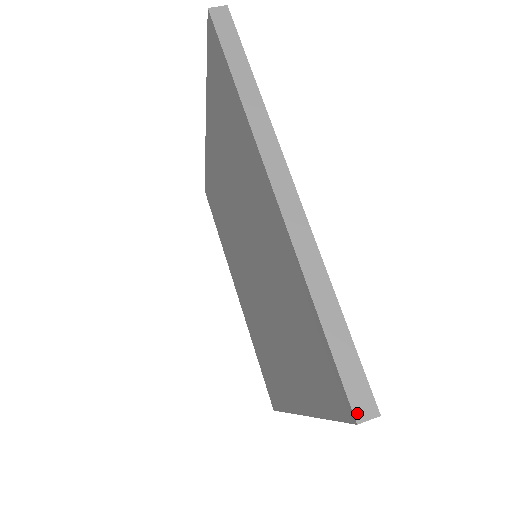
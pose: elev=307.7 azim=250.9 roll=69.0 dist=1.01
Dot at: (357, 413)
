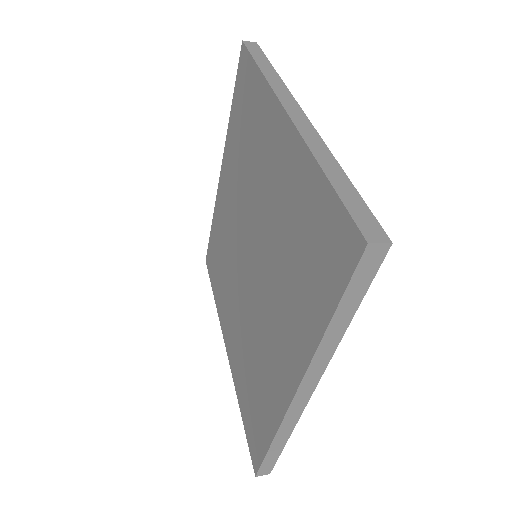
Dot at: (367, 236)
